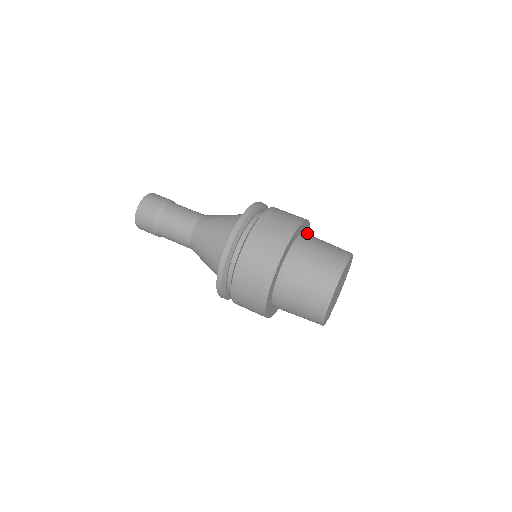
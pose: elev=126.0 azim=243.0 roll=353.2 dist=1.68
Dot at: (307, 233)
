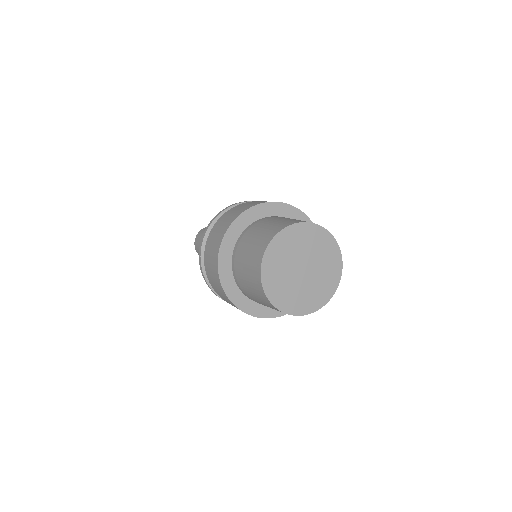
Dot at: (293, 214)
